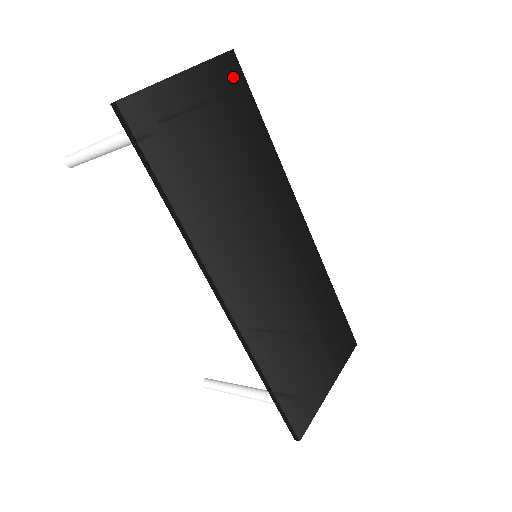
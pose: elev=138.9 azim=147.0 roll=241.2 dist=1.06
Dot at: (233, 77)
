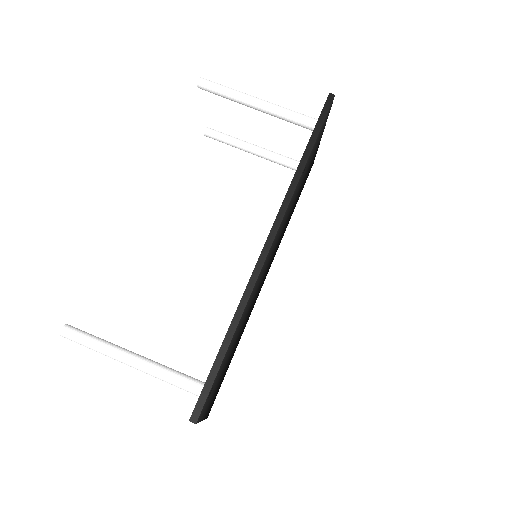
Dot at: occluded
